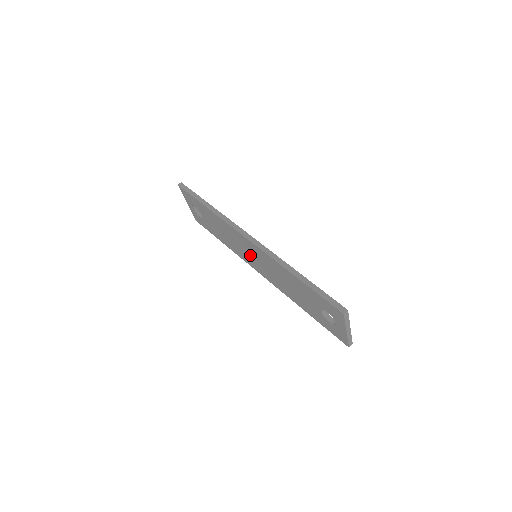
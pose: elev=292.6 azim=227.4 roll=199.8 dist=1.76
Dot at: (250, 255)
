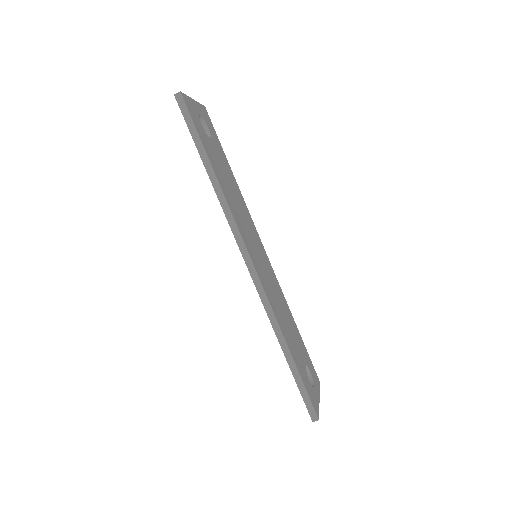
Dot at: occluded
